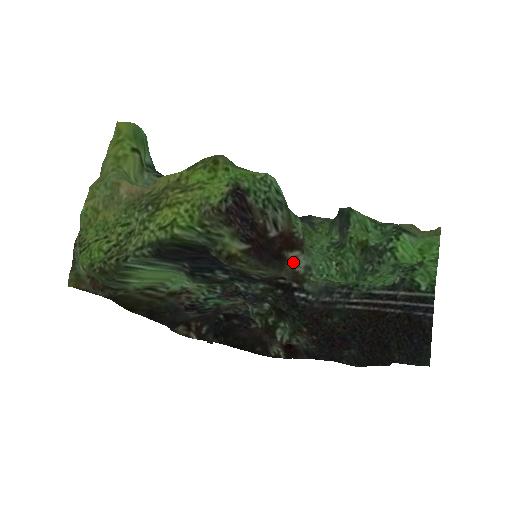
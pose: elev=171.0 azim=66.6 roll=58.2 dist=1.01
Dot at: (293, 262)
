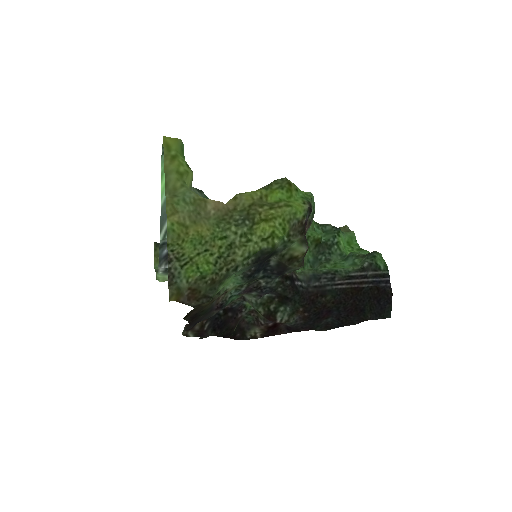
Dot at: occluded
